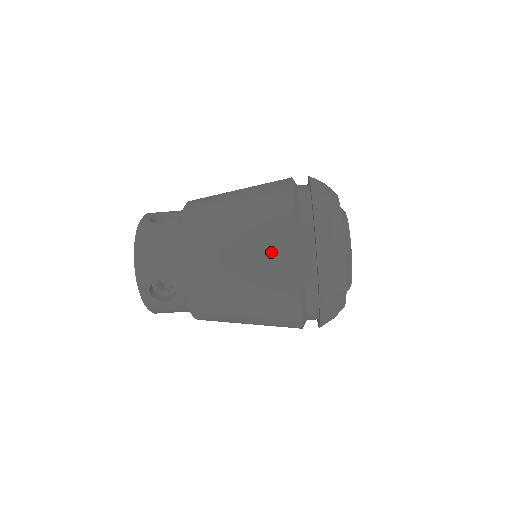
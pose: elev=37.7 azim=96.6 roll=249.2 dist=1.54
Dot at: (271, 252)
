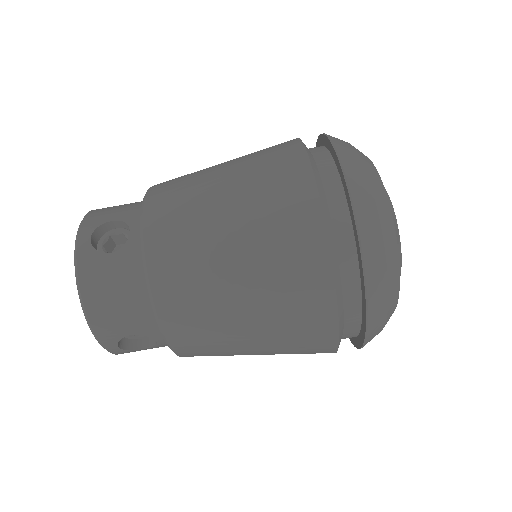
Dot at: (267, 150)
